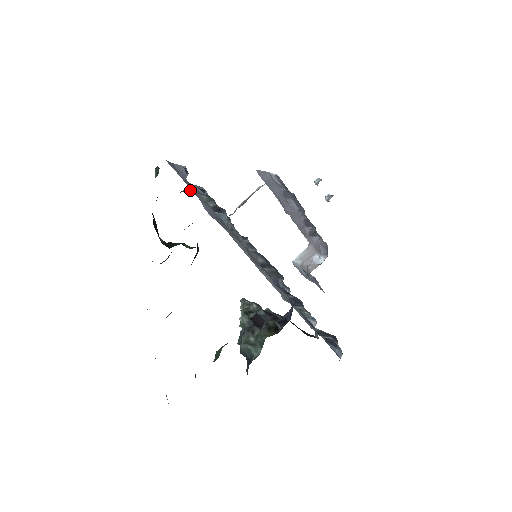
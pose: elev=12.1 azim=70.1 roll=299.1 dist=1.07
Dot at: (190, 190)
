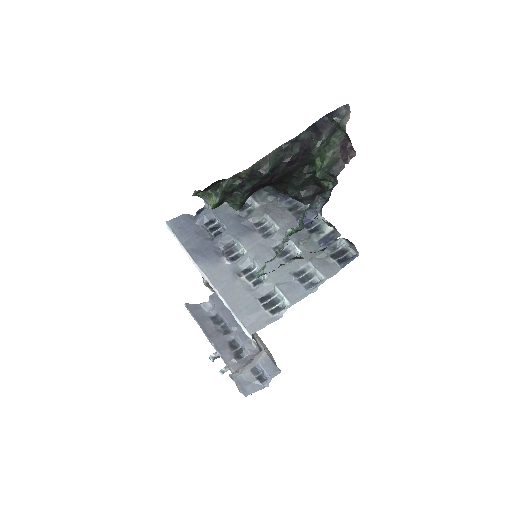
Dot at: occluded
